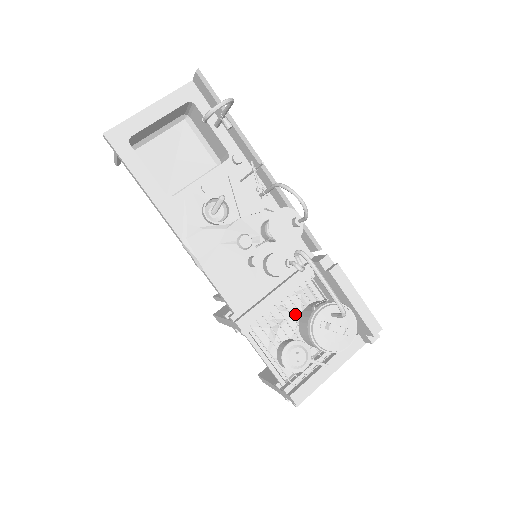
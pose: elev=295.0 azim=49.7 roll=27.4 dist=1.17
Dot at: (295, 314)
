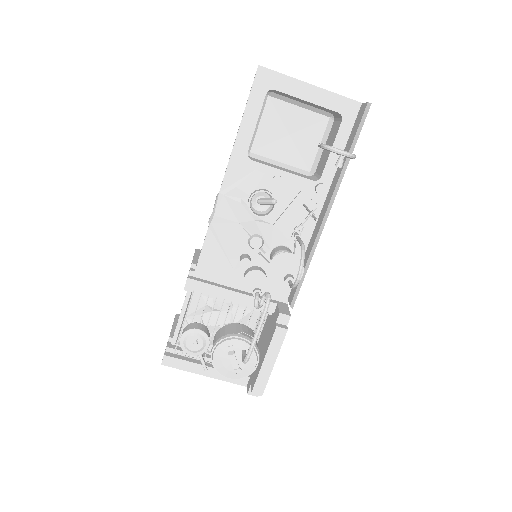
Dot at: (232, 317)
